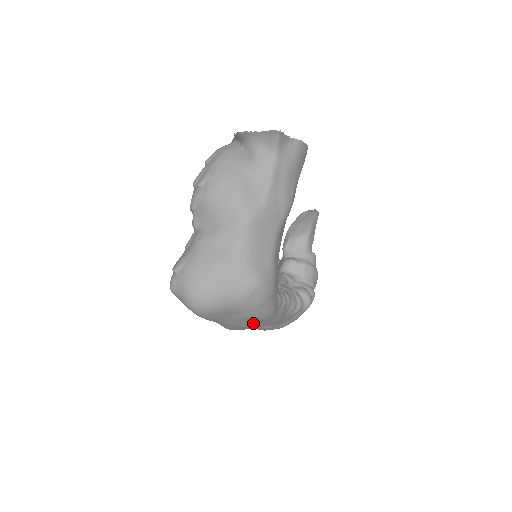
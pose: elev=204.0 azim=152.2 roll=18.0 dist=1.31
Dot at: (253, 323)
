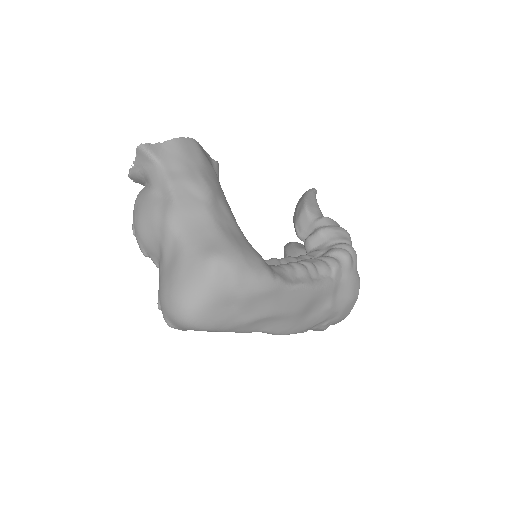
Dot at: (272, 303)
